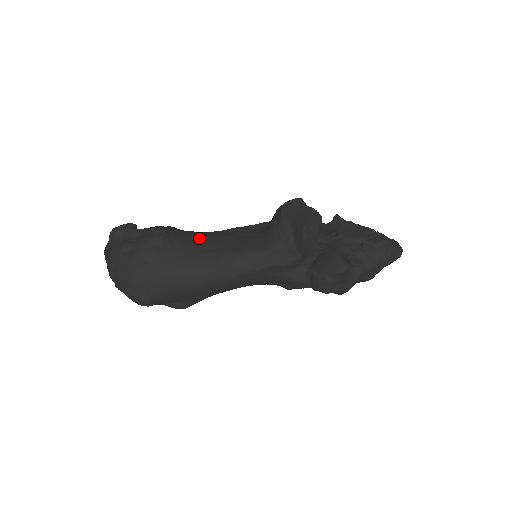
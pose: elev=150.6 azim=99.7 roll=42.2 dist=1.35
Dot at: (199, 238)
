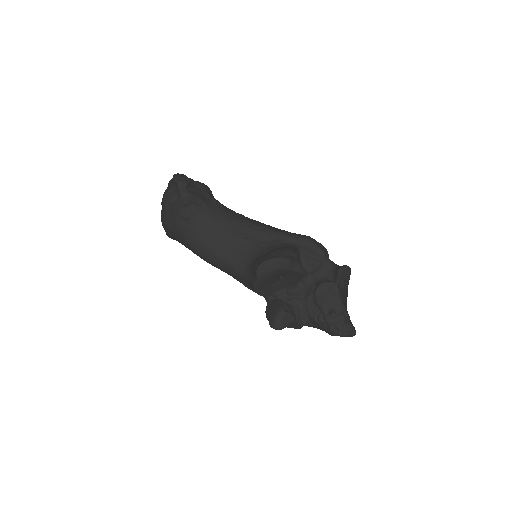
Dot at: (215, 228)
